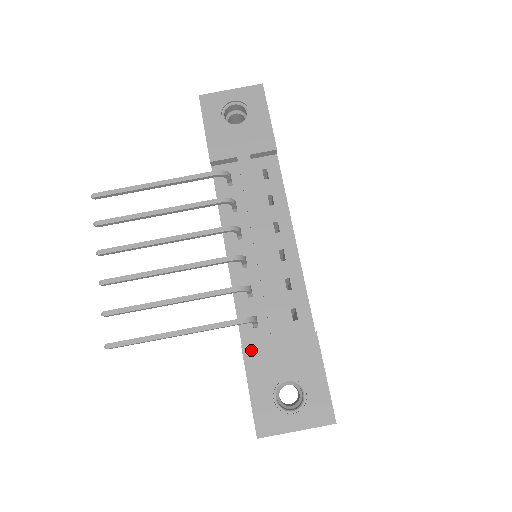
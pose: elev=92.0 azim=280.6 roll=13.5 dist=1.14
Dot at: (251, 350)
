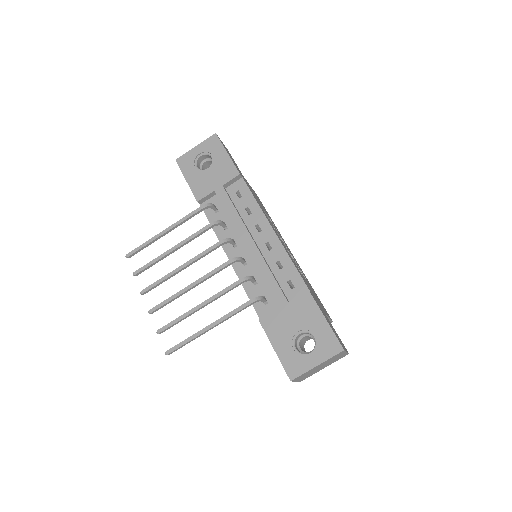
Dot at: (266, 320)
